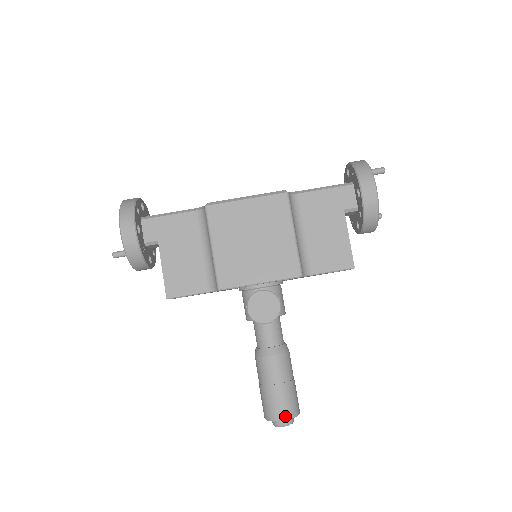
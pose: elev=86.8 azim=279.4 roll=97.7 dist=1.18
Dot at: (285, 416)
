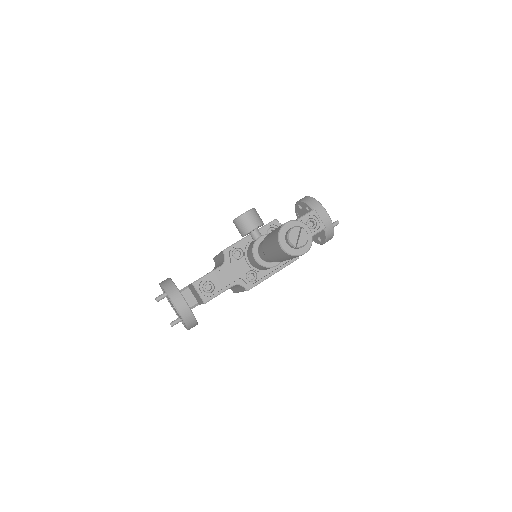
Dot at: (287, 222)
